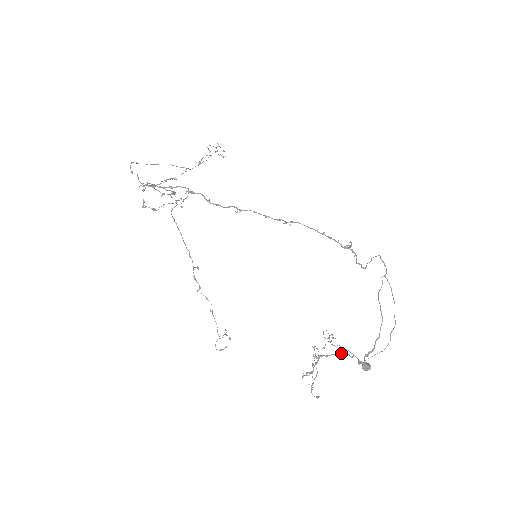
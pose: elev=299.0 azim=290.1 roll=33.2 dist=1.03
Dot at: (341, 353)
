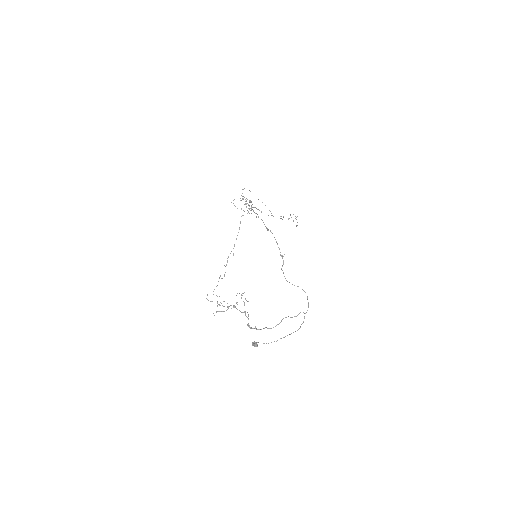
Dot at: (244, 311)
